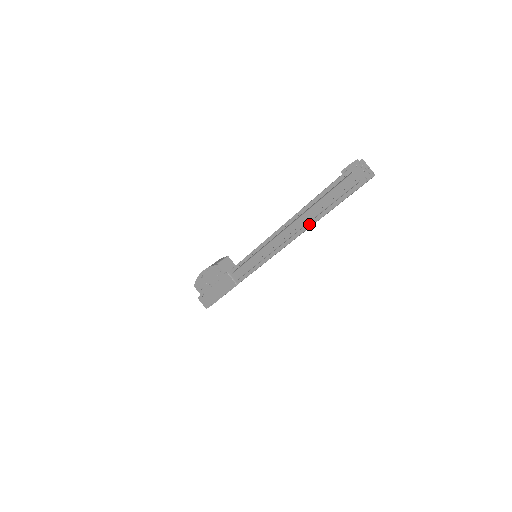
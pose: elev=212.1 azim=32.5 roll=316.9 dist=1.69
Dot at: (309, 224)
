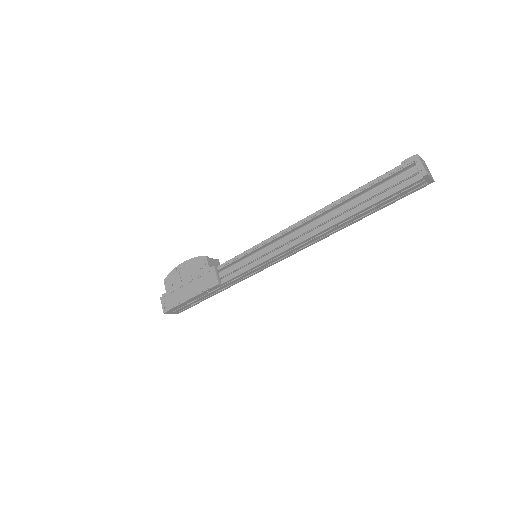
Dot at: (340, 218)
